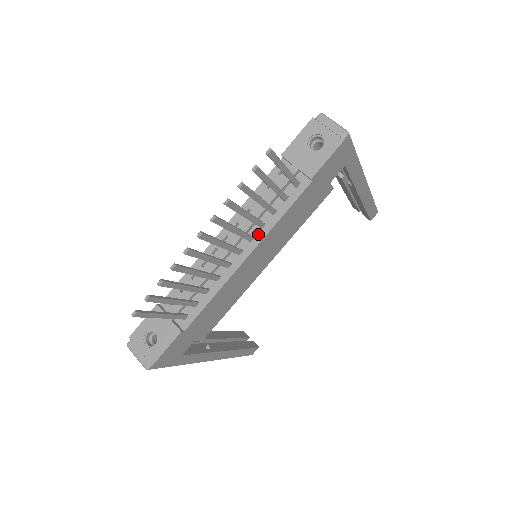
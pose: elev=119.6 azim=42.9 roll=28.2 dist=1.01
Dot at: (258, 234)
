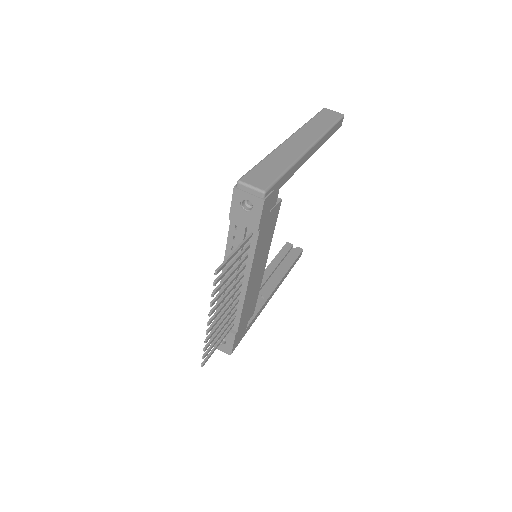
Dot at: (245, 271)
